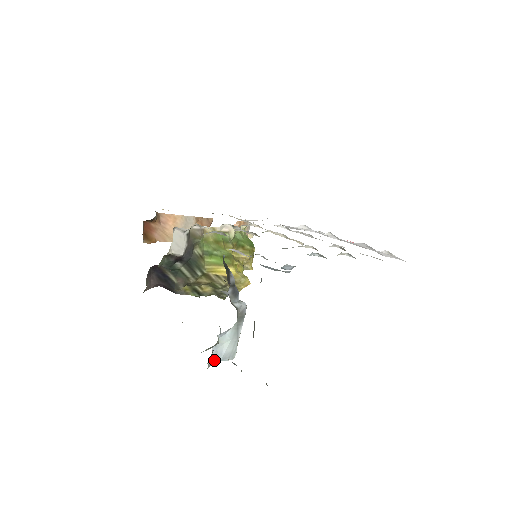
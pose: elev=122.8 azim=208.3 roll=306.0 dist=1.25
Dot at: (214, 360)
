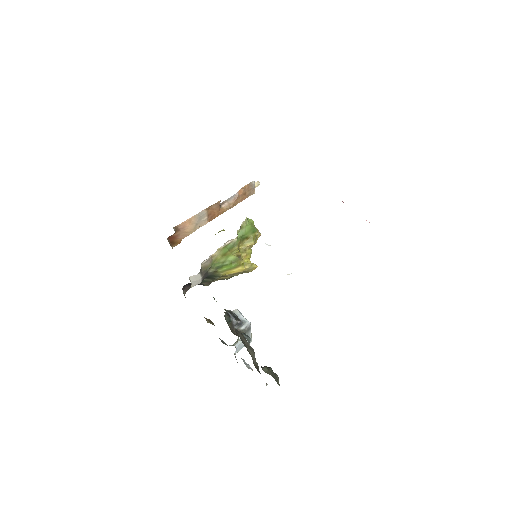
Dot at: (238, 350)
